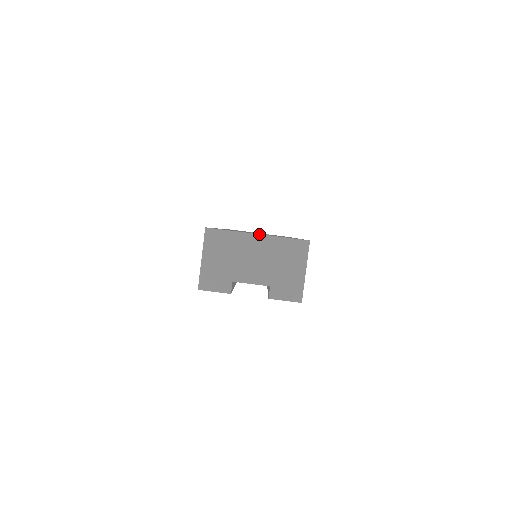
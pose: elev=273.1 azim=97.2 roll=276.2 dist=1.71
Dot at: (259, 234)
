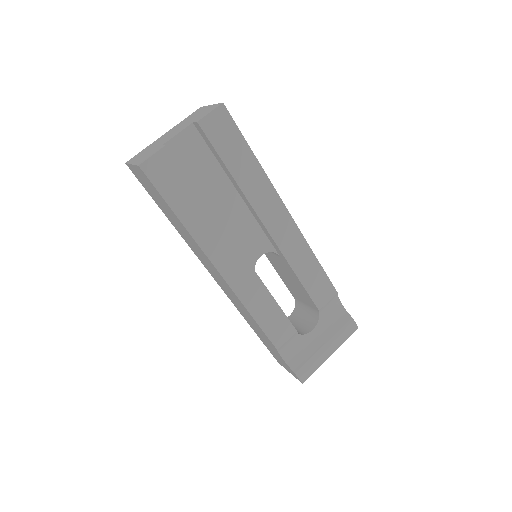
Dot at: occluded
